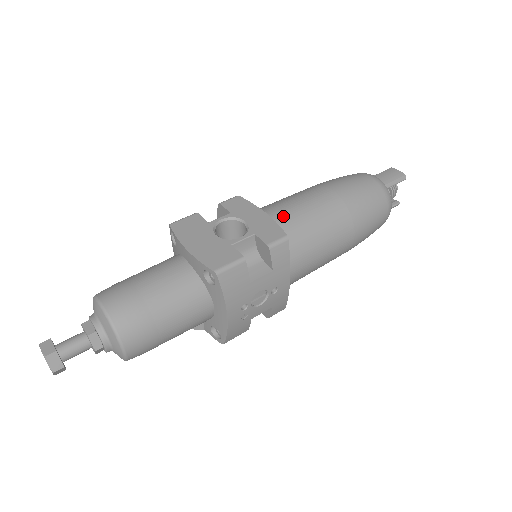
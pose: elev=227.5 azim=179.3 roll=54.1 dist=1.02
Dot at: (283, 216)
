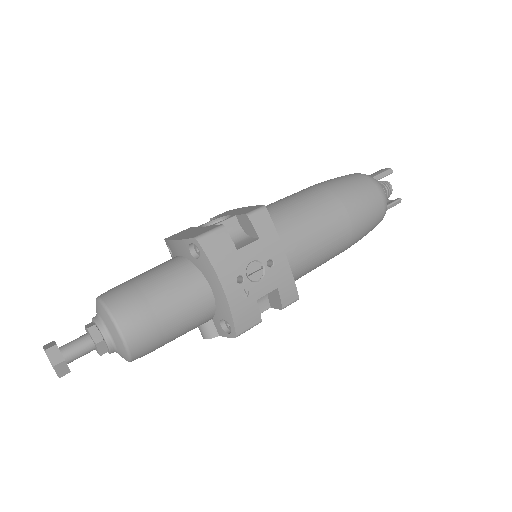
Dot at: (267, 207)
